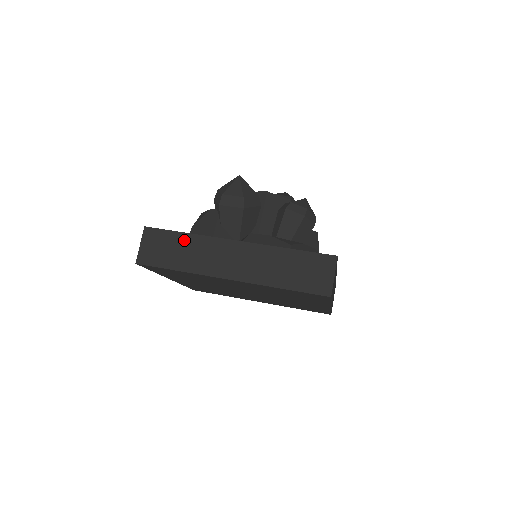
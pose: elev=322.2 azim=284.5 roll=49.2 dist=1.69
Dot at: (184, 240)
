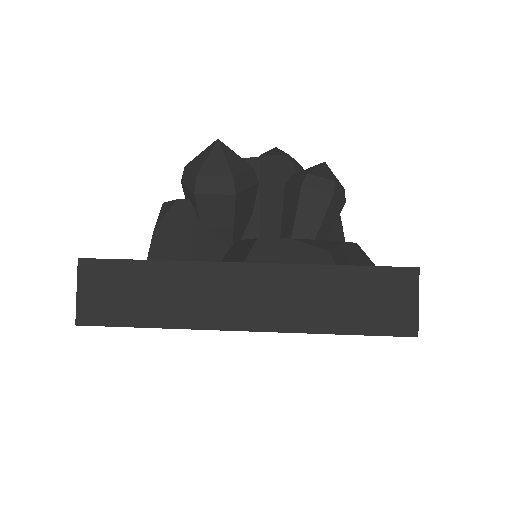
Dot at: (153, 273)
